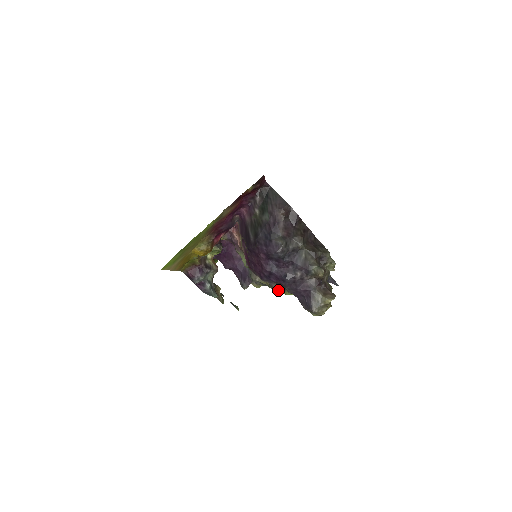
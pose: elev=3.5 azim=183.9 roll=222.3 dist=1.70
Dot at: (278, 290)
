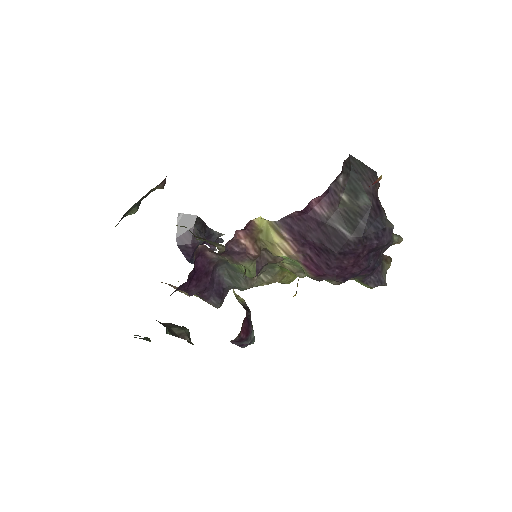
Dot at: occluded
